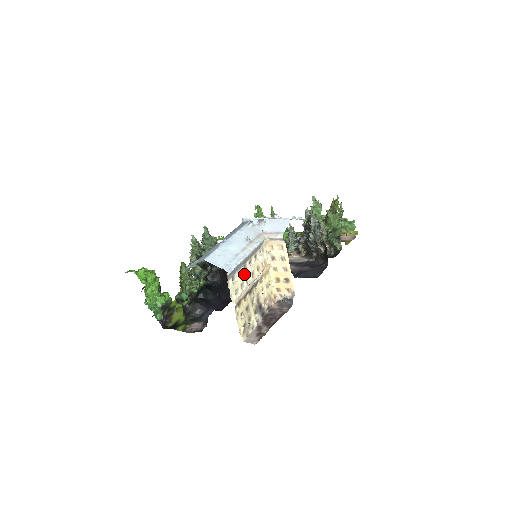
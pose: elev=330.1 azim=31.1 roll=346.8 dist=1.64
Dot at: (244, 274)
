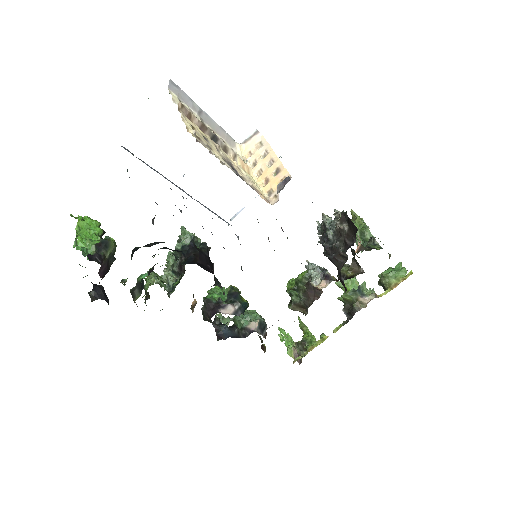
Dot at: occluded
